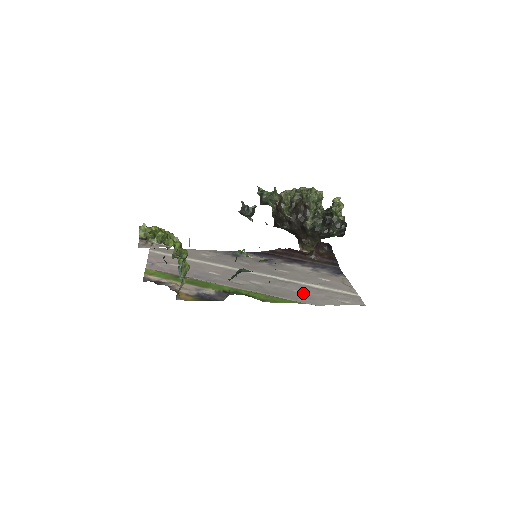
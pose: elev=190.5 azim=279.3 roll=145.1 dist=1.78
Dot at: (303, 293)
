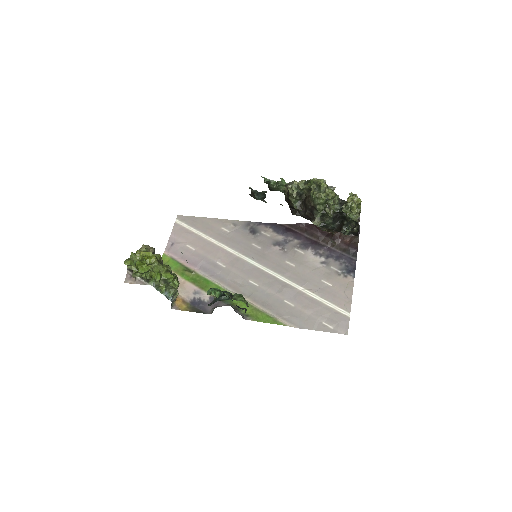
Dot at: (292, 306)
